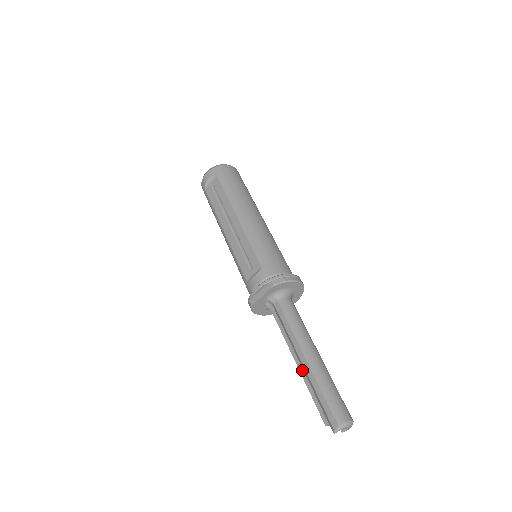
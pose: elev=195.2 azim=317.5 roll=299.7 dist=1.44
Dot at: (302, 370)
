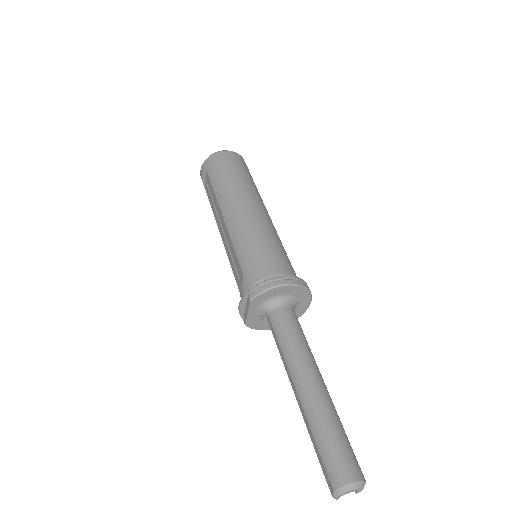
Dot at: occluded
